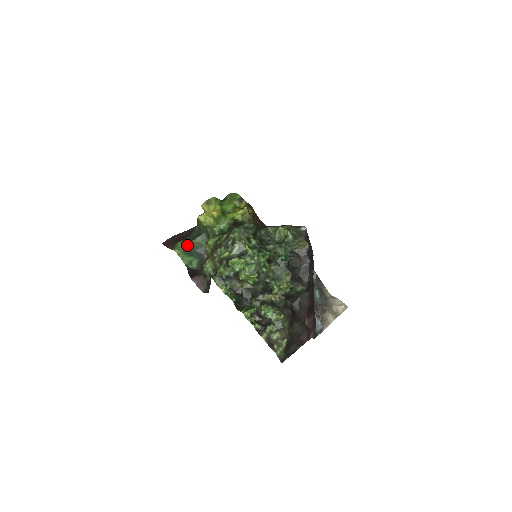
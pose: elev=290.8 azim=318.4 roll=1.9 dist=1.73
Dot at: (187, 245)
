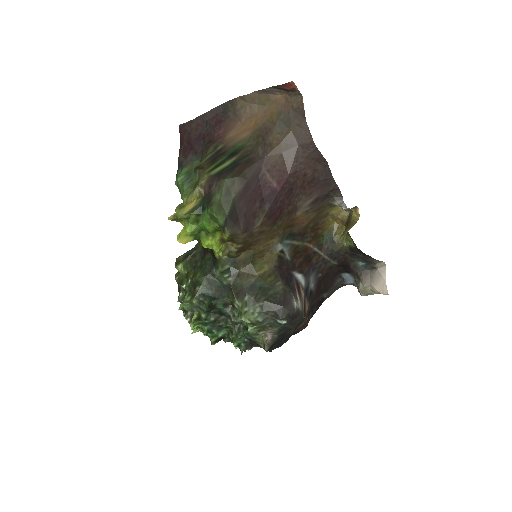
Dot at: (182, 199)
